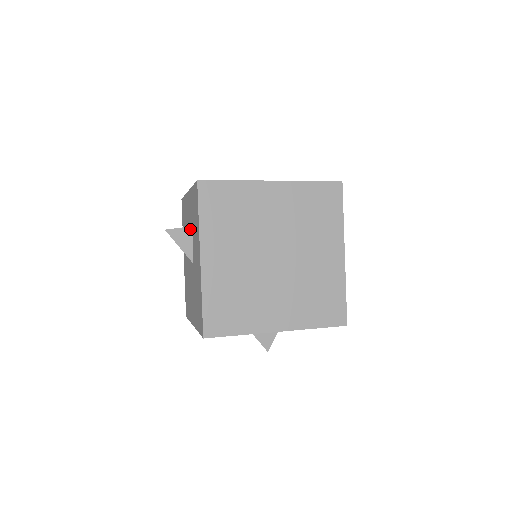
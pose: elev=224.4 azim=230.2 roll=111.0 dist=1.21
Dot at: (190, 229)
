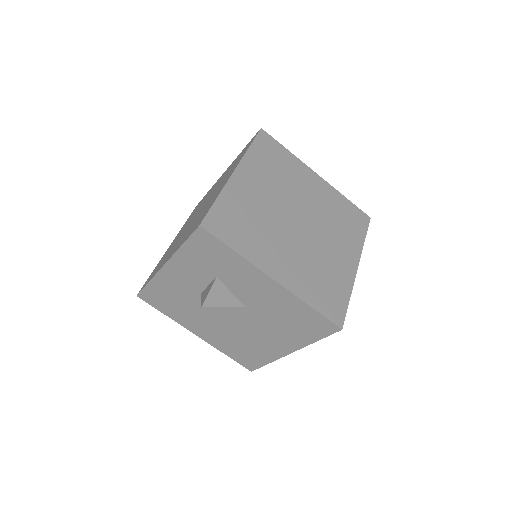
Dot at: (217, 282)
